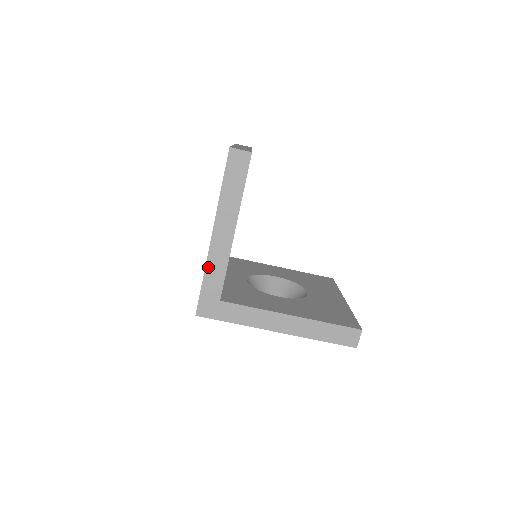
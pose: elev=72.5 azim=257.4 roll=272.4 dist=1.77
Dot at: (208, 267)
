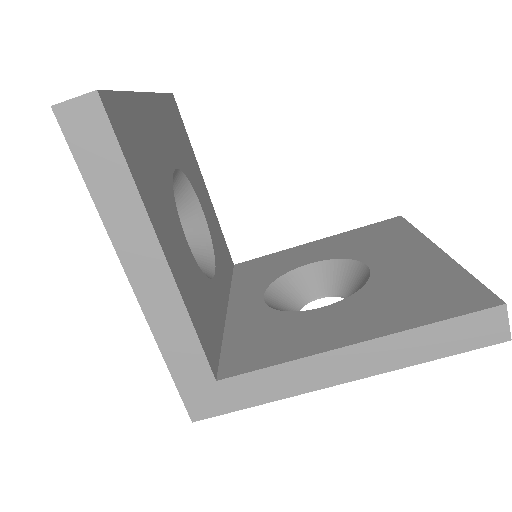
Dot at: (160, 339)
